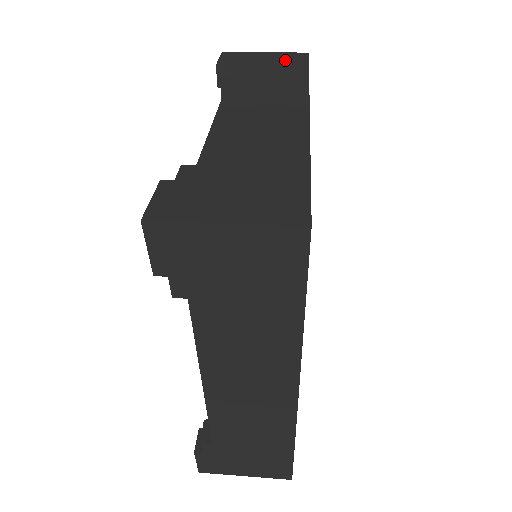
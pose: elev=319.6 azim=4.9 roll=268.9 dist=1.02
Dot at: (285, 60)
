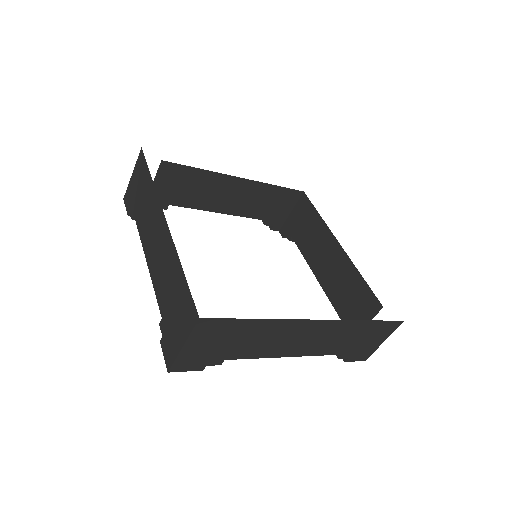
Dot at: occluded
